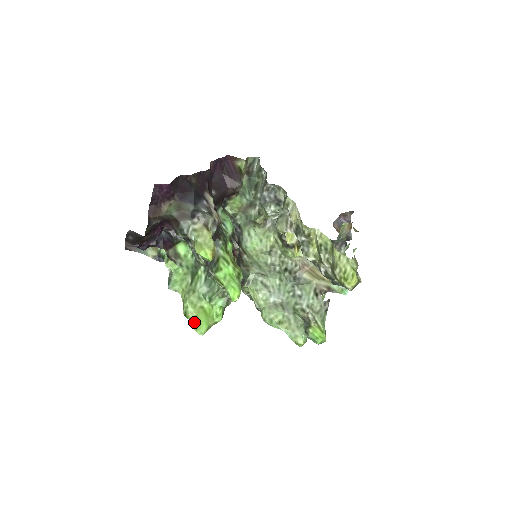
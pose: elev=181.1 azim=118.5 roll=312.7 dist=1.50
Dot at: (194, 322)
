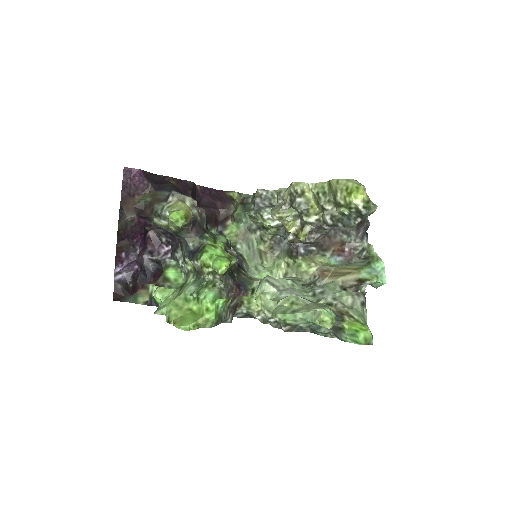
Dot at: (177, 321)
